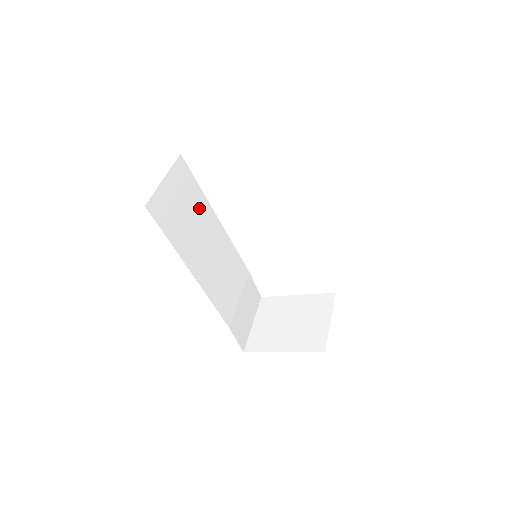
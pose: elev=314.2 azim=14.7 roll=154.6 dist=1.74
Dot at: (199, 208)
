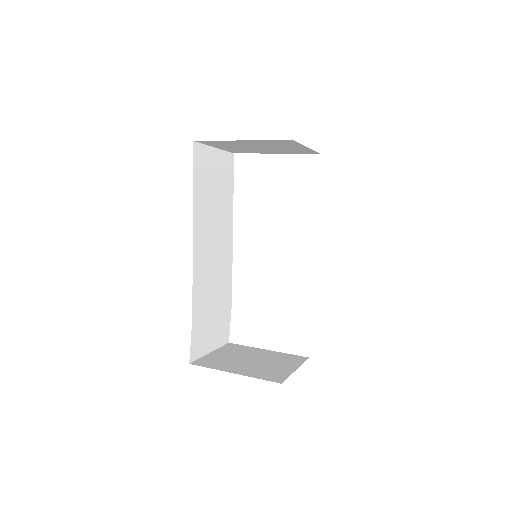
Dot at: (225, 201)
